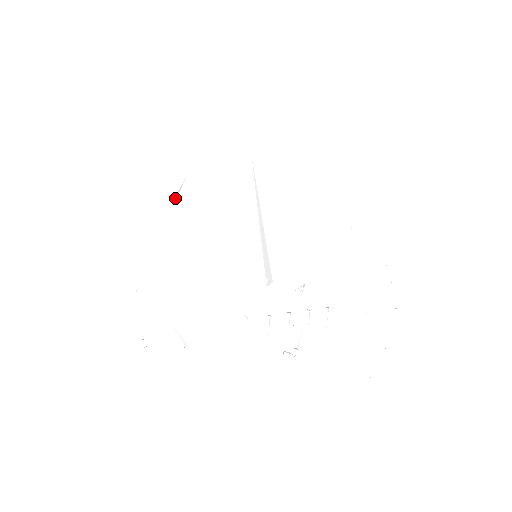
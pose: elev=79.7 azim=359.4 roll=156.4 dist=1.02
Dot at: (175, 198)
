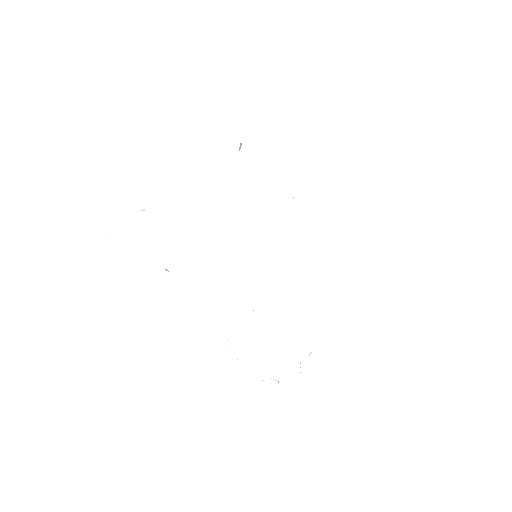
Dot at: (244, 146)
